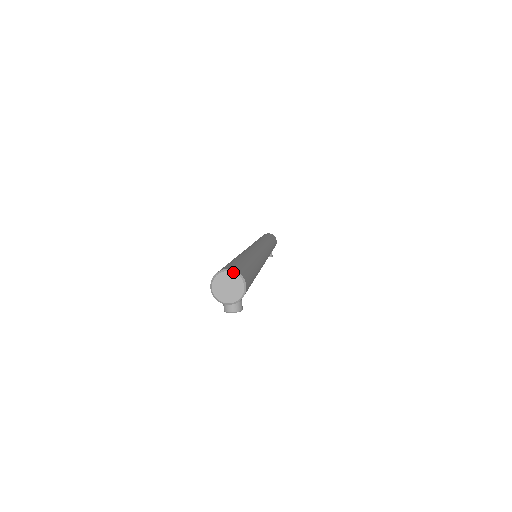
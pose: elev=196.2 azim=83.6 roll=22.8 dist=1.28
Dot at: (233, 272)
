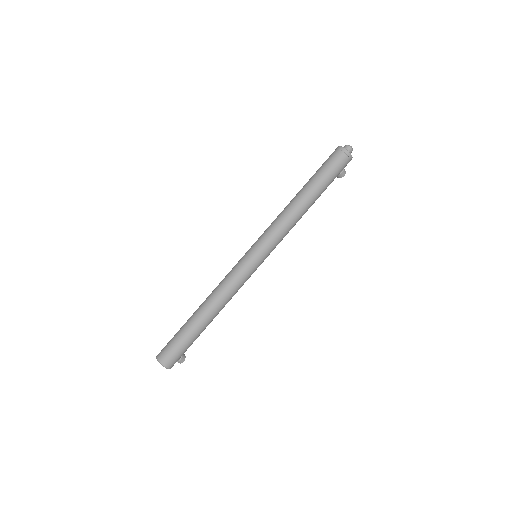
Dot at: occluded
